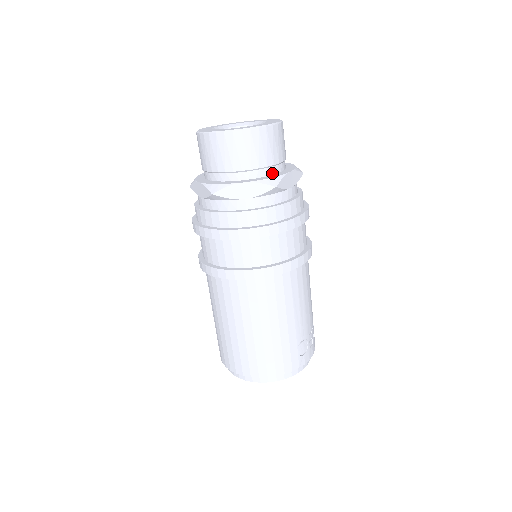
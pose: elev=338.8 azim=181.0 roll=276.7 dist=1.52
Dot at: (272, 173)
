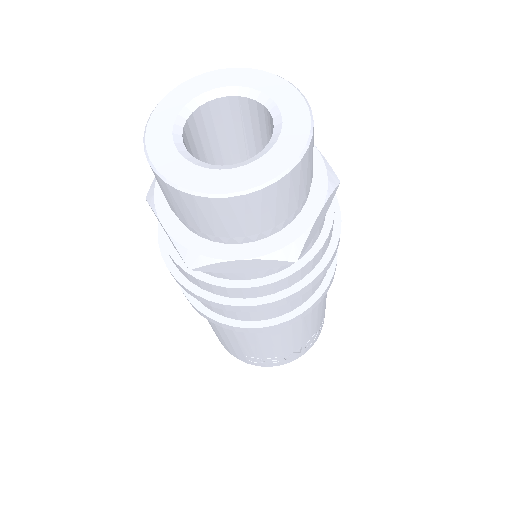
Dot at: (216, 240)
